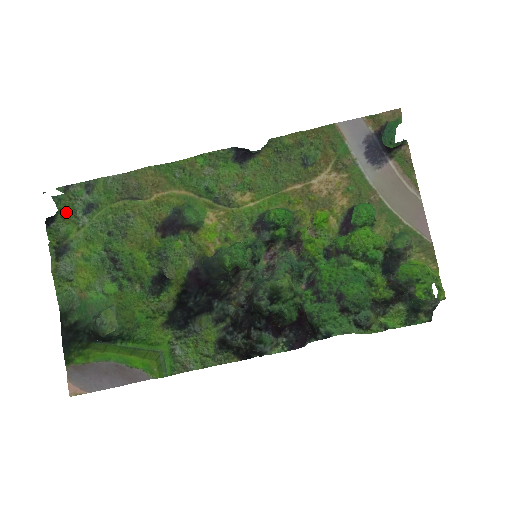
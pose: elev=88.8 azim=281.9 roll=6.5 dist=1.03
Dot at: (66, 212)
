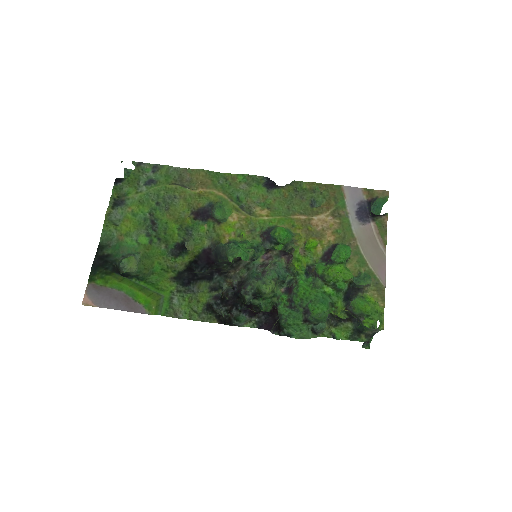
Dot at: (133, 179)
